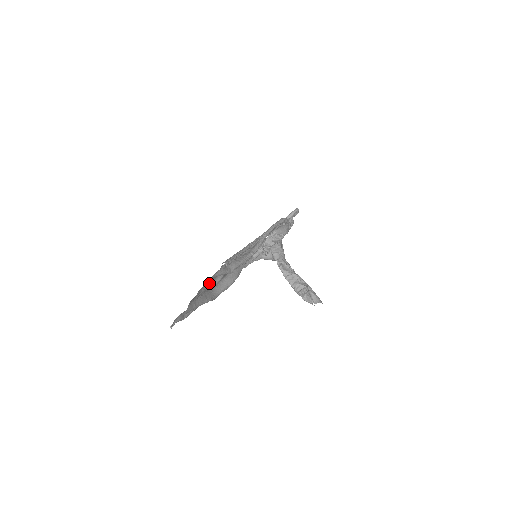
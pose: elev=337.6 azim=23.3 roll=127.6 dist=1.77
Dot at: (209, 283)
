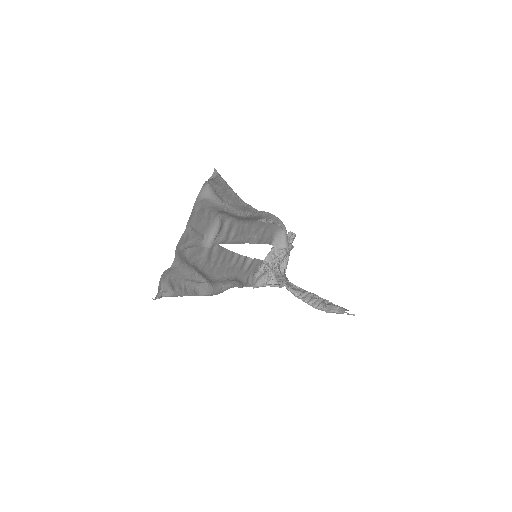
Dot at: (200, 233)
